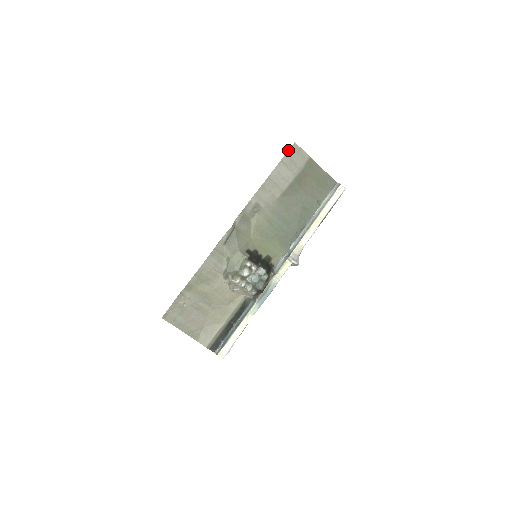
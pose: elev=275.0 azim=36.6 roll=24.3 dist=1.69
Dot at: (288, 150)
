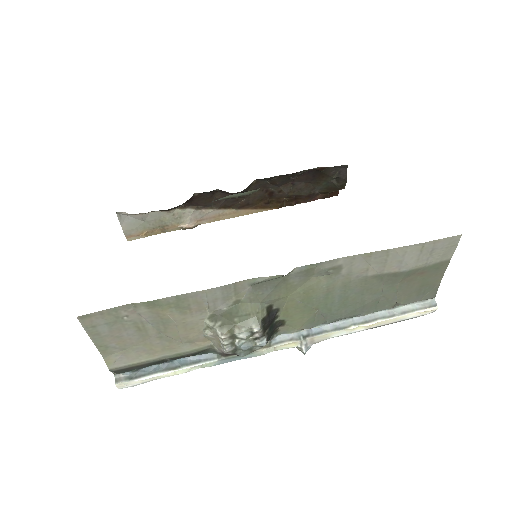
Dot at: occluded
